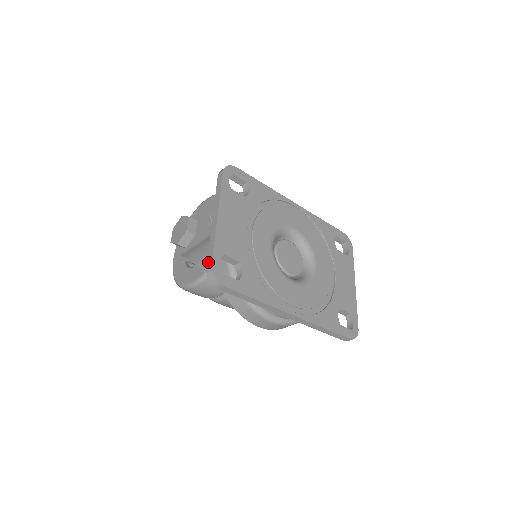
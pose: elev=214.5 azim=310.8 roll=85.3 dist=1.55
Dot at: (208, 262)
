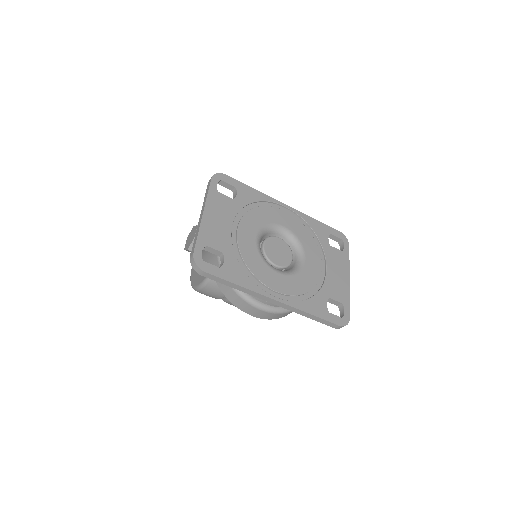
Dot at: (192, 252)
